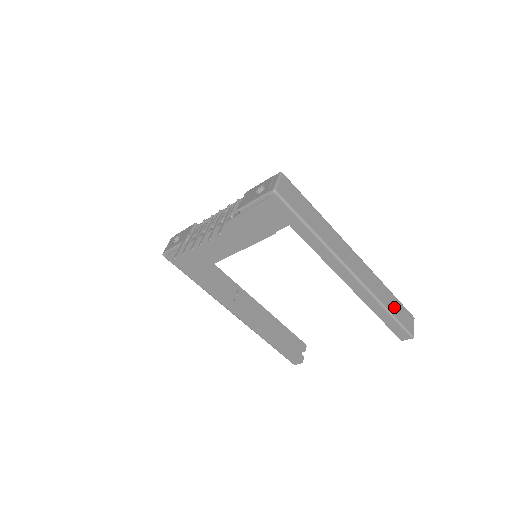
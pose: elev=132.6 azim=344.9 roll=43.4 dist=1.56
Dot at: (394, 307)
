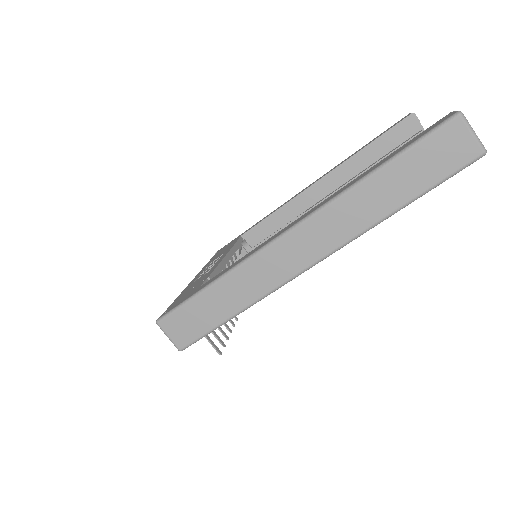
Dot at: (408, 181)
